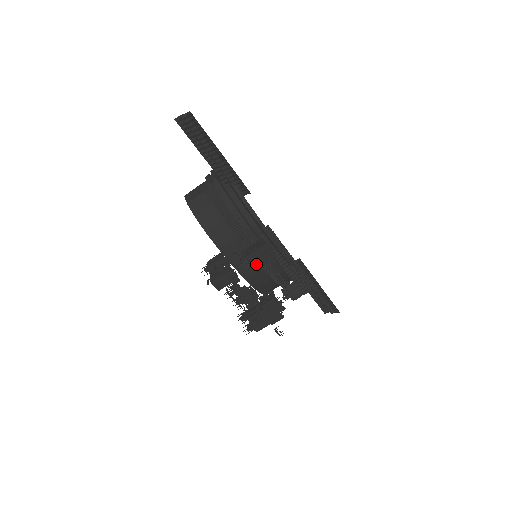
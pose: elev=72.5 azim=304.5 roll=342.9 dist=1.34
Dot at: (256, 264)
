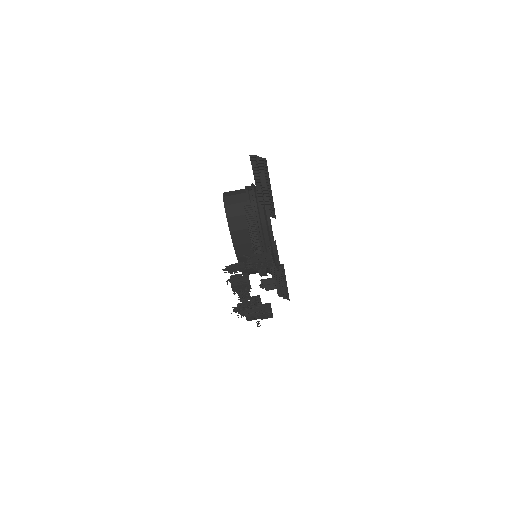
Dot at: (258, 268)
